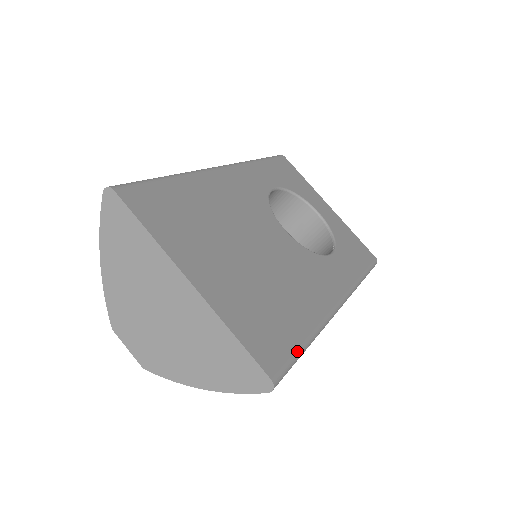
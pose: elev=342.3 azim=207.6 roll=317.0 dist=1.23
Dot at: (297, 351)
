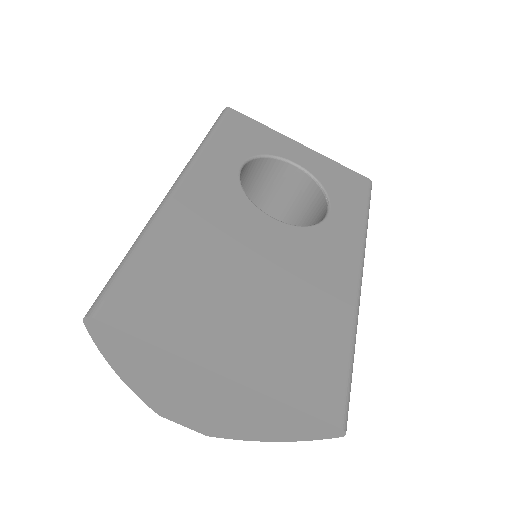
Dot at: (348, 372)
